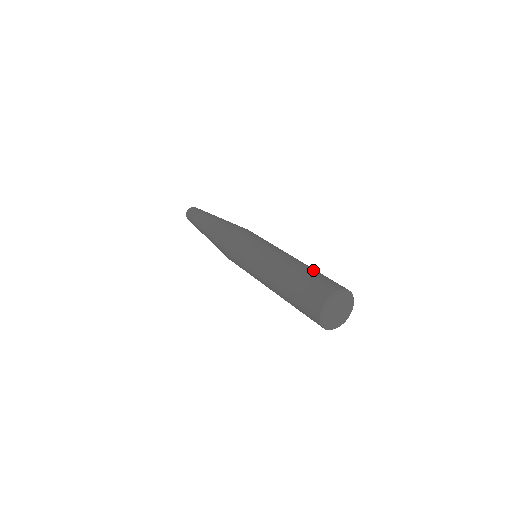
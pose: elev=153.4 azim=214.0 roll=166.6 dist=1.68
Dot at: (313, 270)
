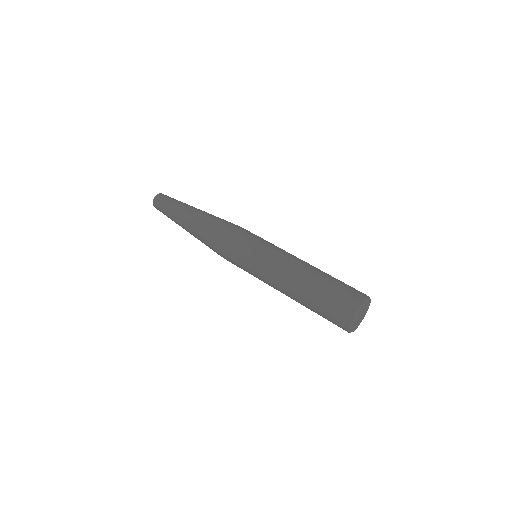
Dot at: occluded
